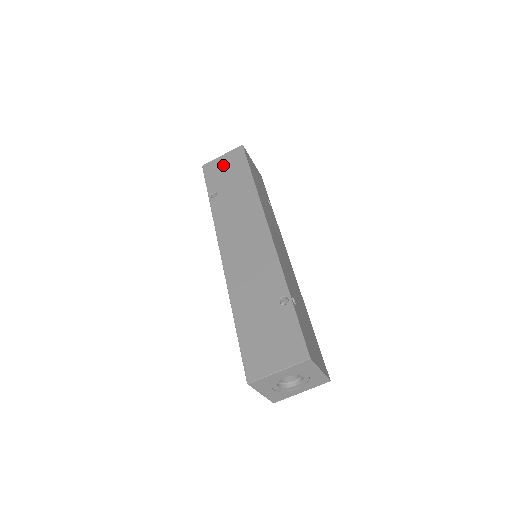
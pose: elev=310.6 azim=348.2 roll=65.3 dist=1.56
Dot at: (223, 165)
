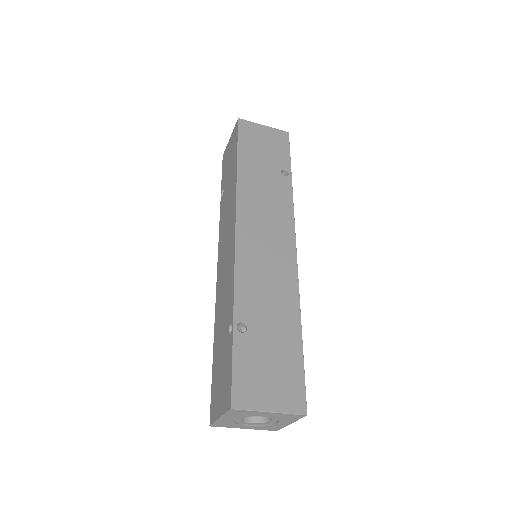
Dot at: (229, 151)
